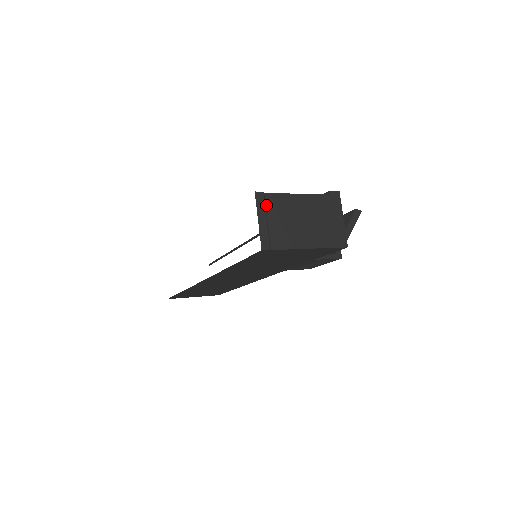
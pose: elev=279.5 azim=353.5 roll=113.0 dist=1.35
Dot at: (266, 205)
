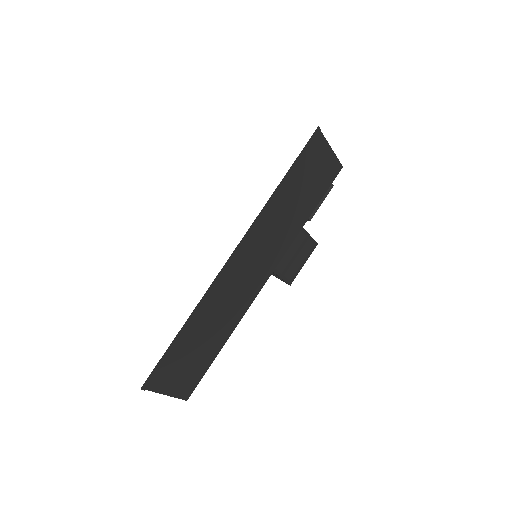
Dot at: occluded
